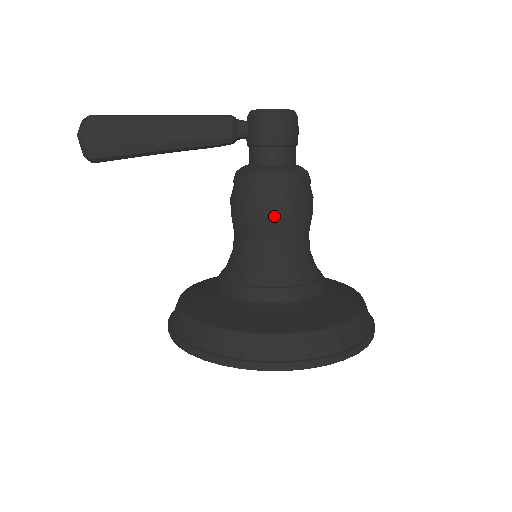
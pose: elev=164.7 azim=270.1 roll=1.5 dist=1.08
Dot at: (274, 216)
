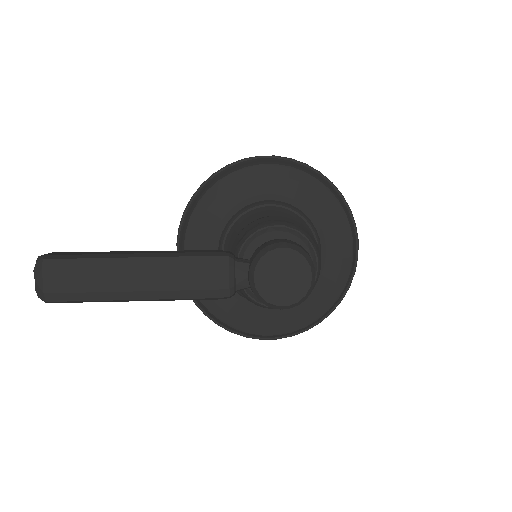
Dot at: occluded
